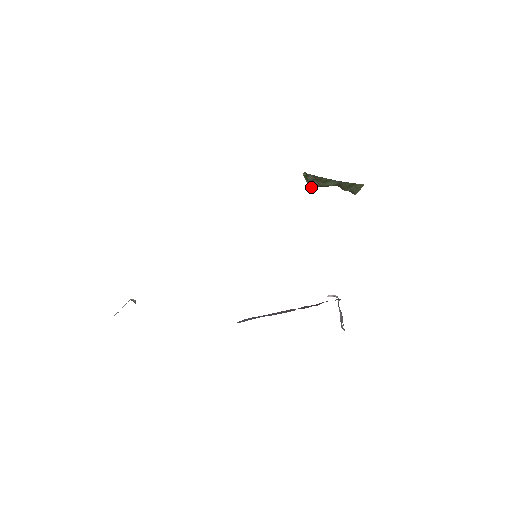
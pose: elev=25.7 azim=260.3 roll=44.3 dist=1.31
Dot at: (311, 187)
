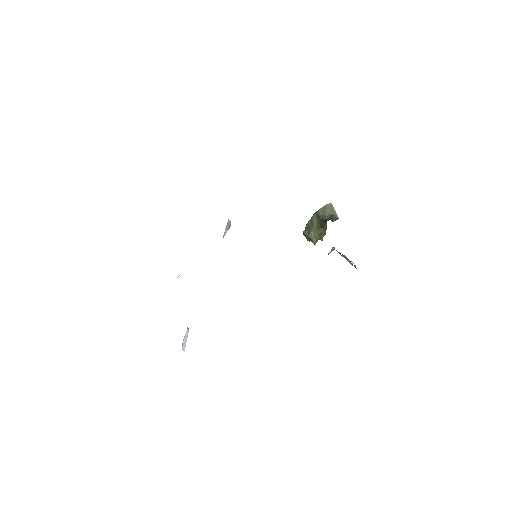
Dot at: (313, 240)
